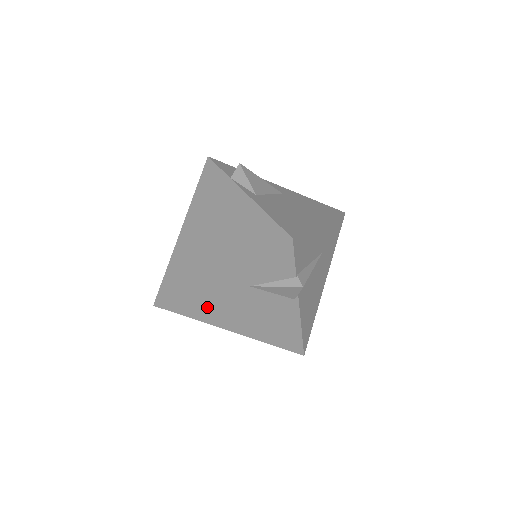
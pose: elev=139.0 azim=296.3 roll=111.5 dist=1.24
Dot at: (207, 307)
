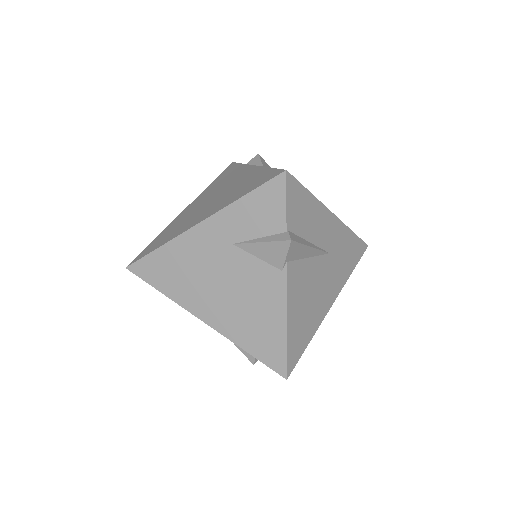
Dot at: (182, 276)
